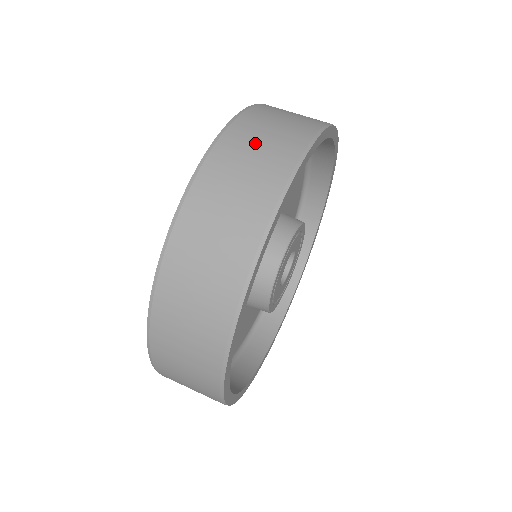
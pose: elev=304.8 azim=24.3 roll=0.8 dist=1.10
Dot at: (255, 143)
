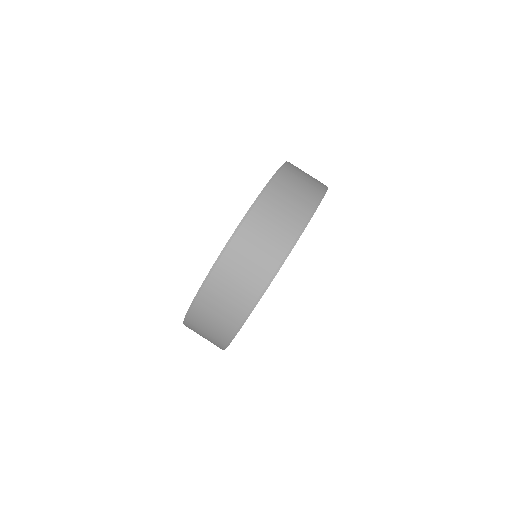
Dot at: occluded
